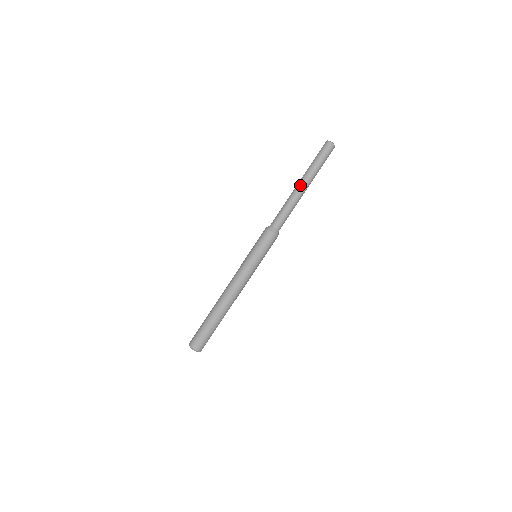
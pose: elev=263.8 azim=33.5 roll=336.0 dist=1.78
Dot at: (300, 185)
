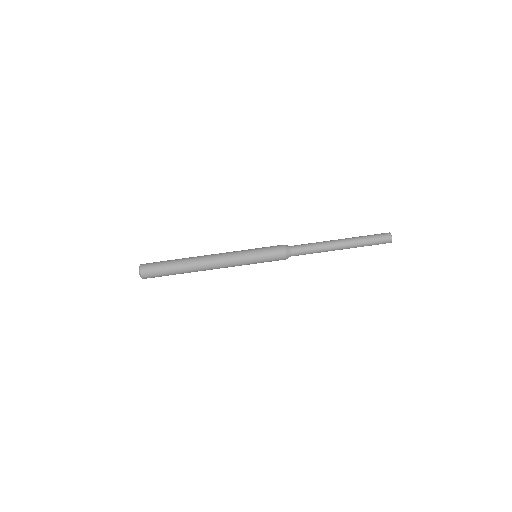
Dot at: (340, 247)
